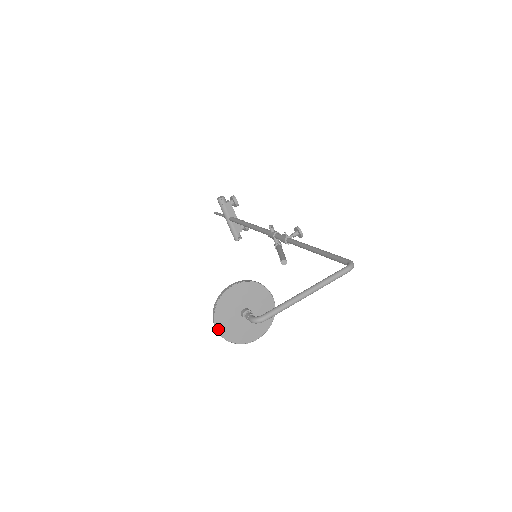
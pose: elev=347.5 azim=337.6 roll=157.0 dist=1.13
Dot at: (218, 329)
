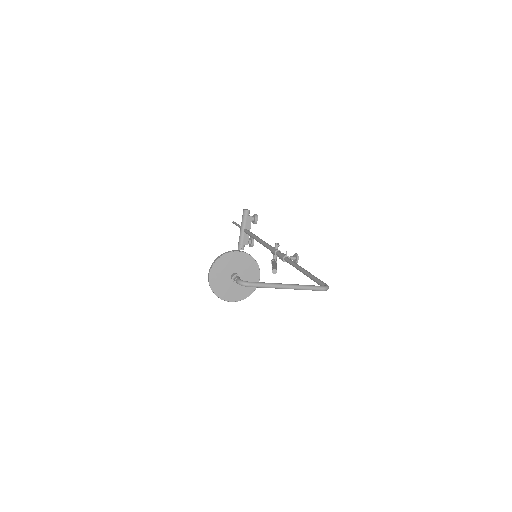
Dot at: (210, 276)
